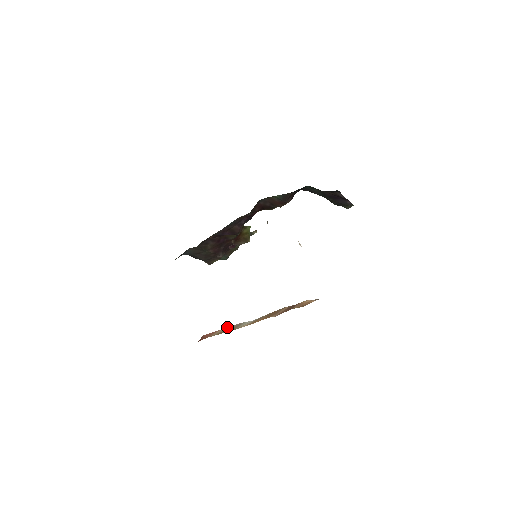
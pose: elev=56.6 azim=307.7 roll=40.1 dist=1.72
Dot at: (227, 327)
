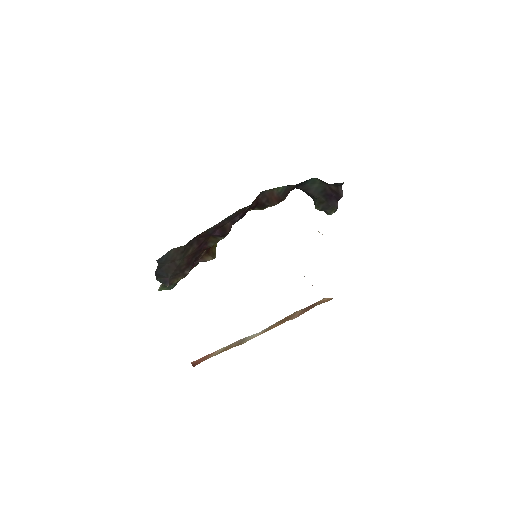
Dot at: occluded
